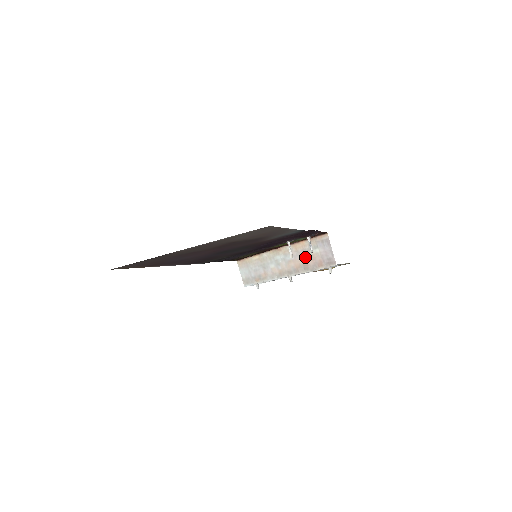
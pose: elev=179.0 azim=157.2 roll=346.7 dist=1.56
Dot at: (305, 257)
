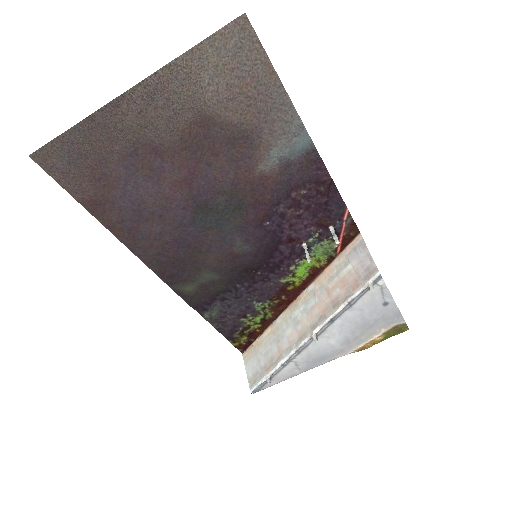
Dot at: (333, 288)
